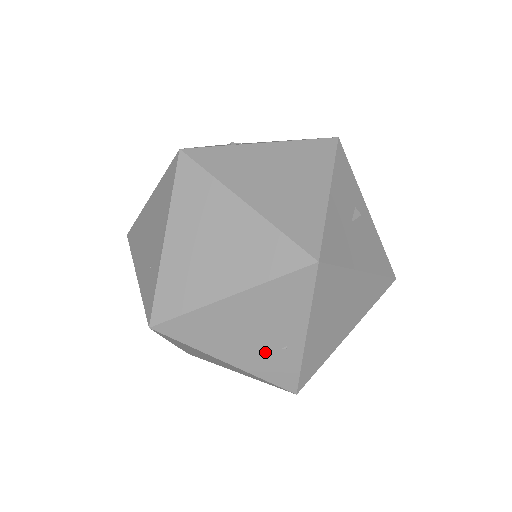
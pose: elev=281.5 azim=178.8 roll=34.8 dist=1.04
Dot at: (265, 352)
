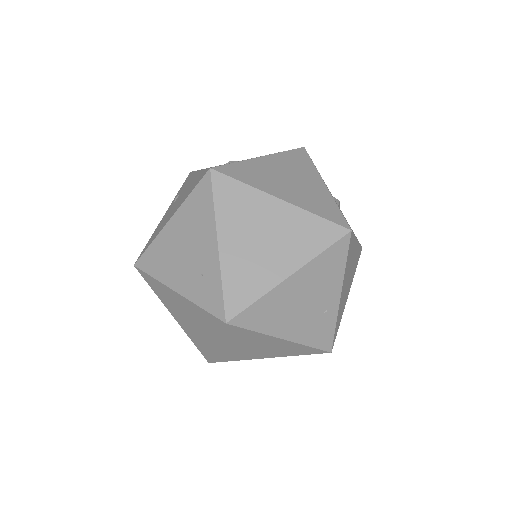
Dot at: (312, 320)
